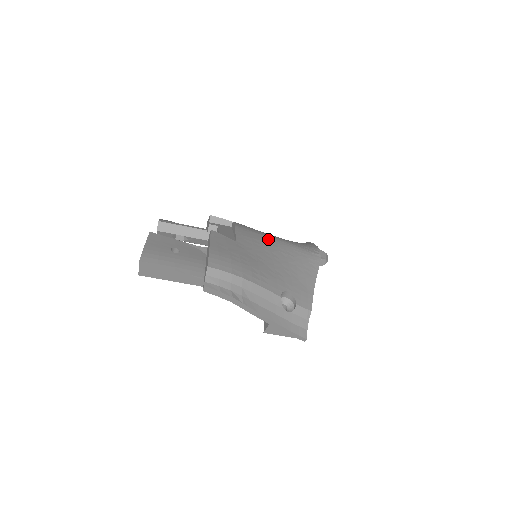
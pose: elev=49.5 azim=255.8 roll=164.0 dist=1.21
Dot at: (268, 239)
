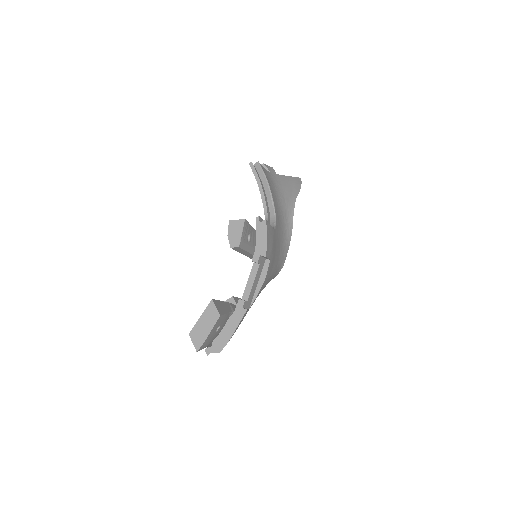
Dot at: occluded
